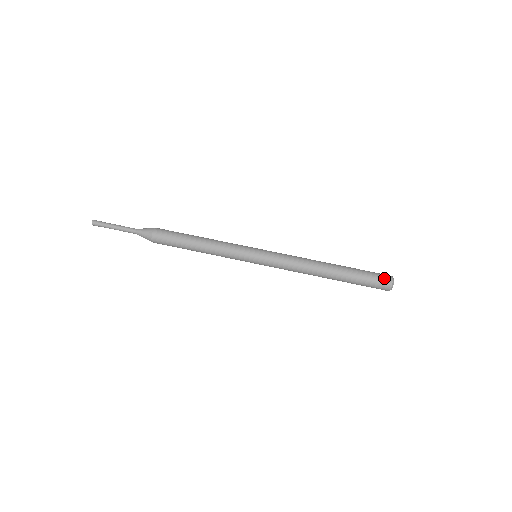
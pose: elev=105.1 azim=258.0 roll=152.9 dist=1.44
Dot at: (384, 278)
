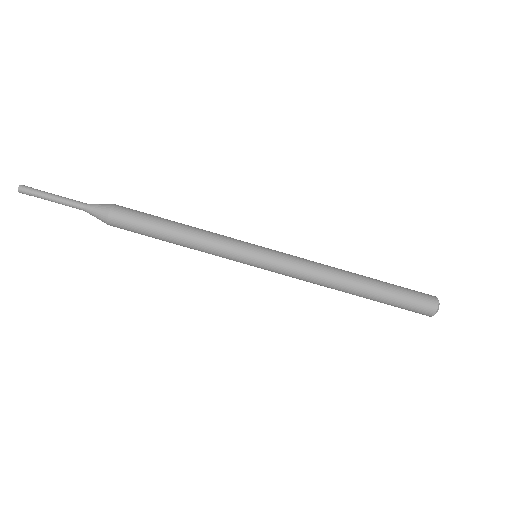
Dot at: (424, 311)
